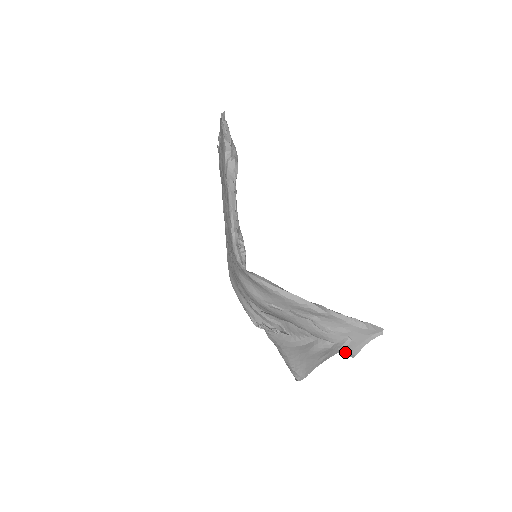
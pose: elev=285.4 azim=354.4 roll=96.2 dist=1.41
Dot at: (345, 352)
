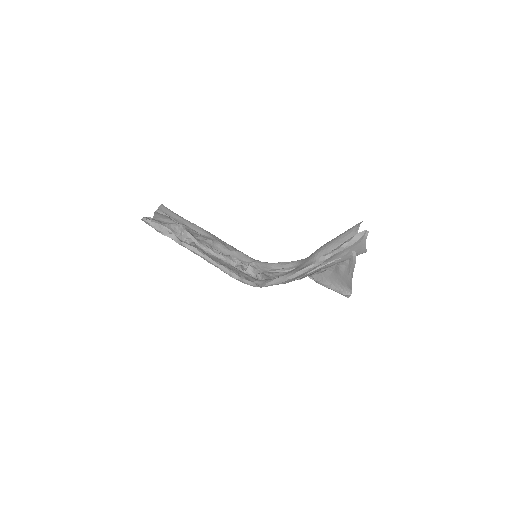
Dot at: occluded
